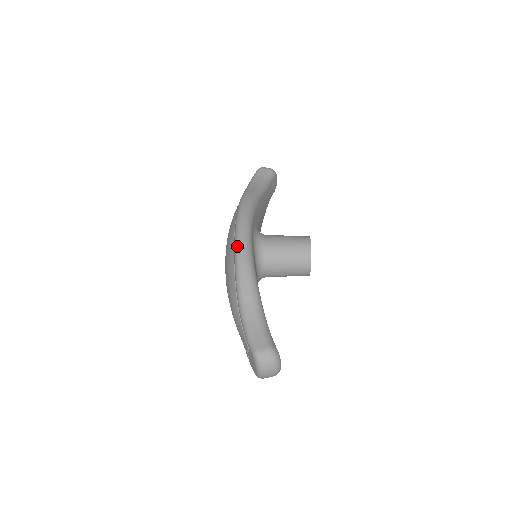
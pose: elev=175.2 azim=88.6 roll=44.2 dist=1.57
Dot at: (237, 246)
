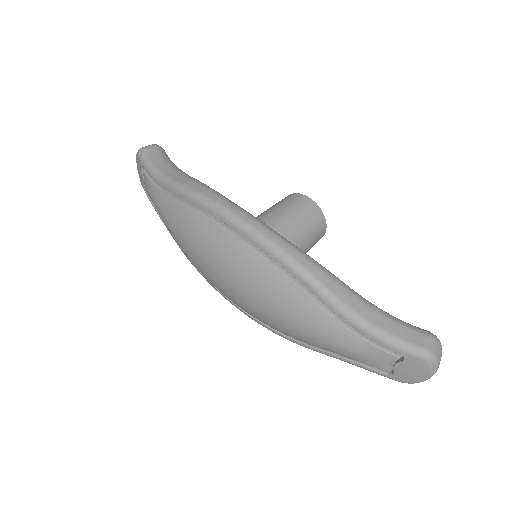
Dot at: (275, 247)
